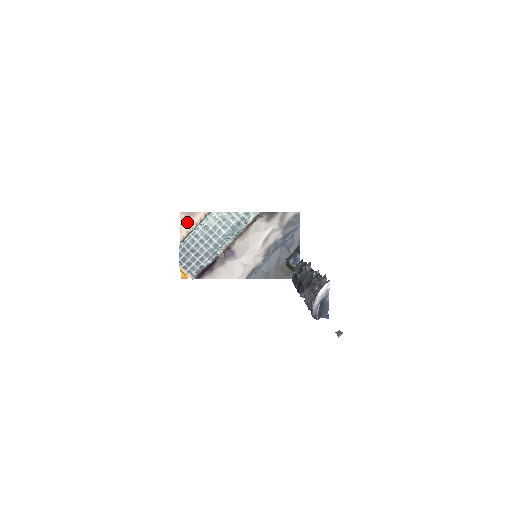
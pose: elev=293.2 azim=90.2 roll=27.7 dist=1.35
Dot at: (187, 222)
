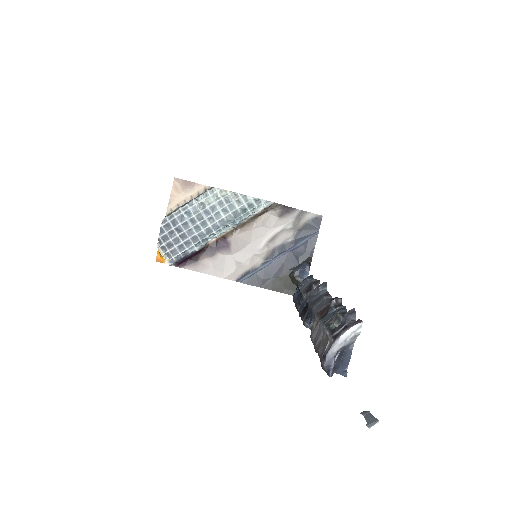
Dot at: (181, 193)
